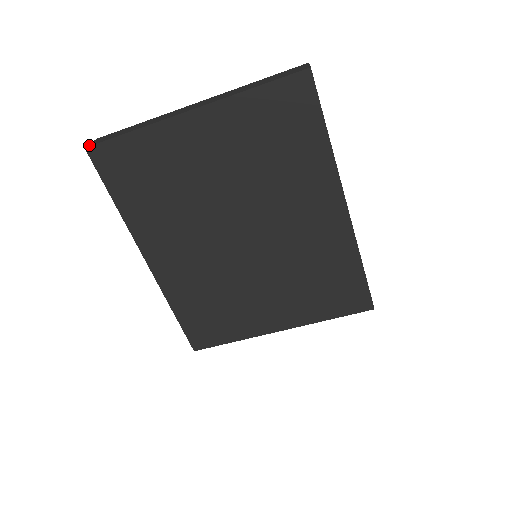
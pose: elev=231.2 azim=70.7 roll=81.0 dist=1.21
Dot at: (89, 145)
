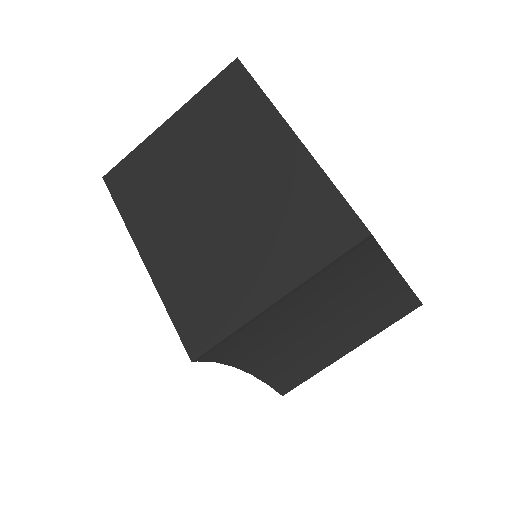
Dot at: (106, 177)
